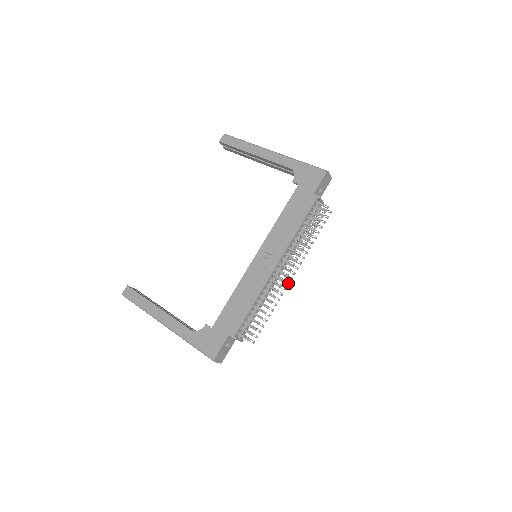
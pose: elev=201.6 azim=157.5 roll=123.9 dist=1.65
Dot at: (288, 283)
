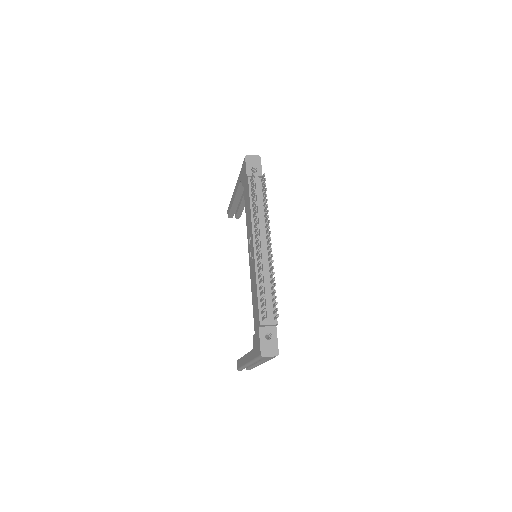
Dot at: (271, 249)
